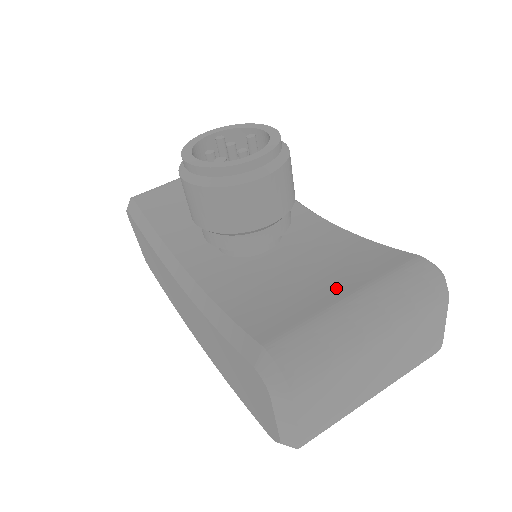
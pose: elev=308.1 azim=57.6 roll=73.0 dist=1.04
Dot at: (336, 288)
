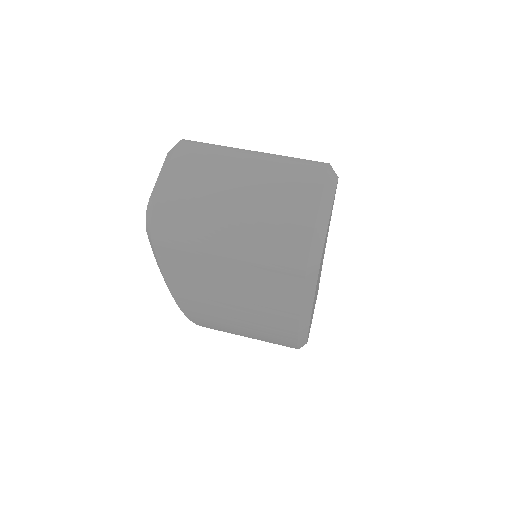
Dot at: occluded
